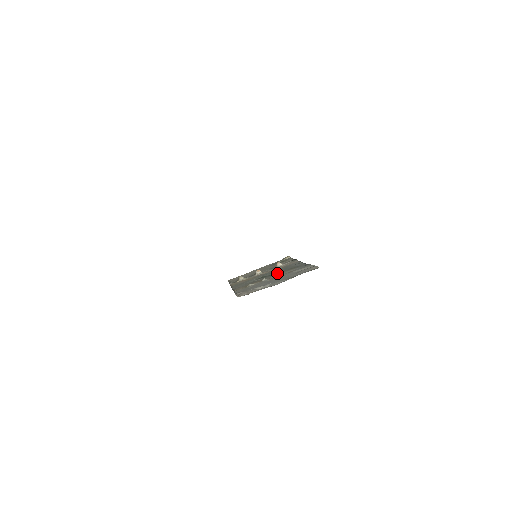
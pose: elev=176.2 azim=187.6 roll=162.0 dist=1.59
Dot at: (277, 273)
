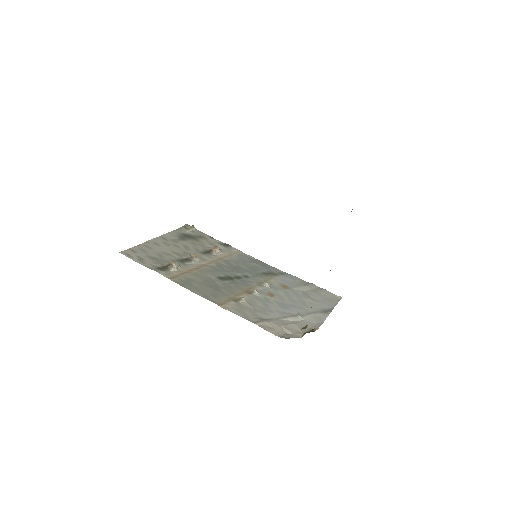
Dot at: (251, 277)
